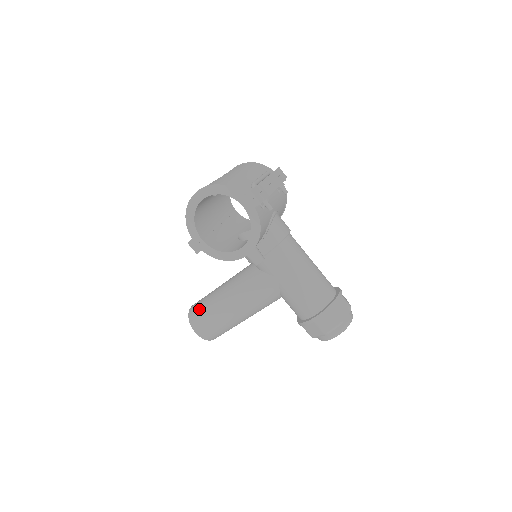
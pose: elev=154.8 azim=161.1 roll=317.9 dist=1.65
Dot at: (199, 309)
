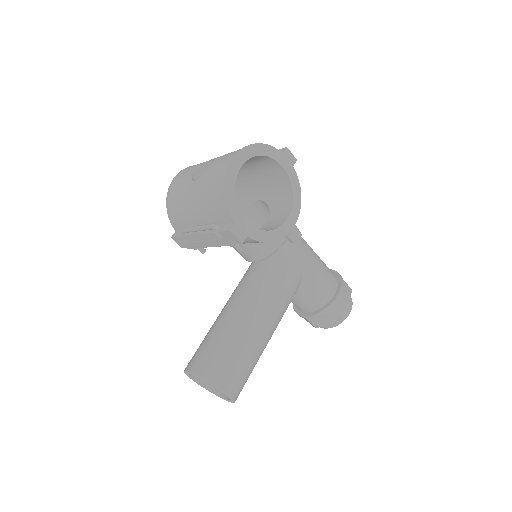
Dot at: (217, 356)
